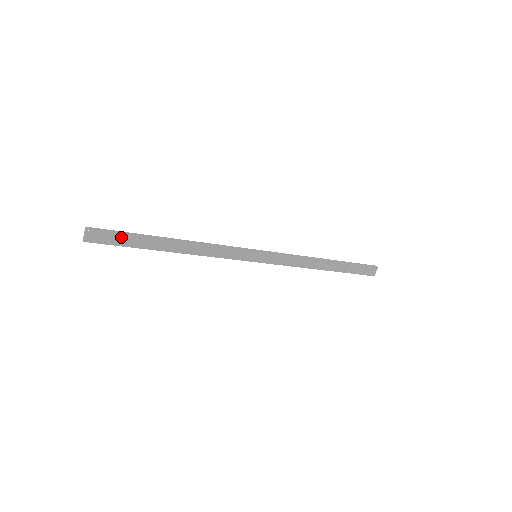
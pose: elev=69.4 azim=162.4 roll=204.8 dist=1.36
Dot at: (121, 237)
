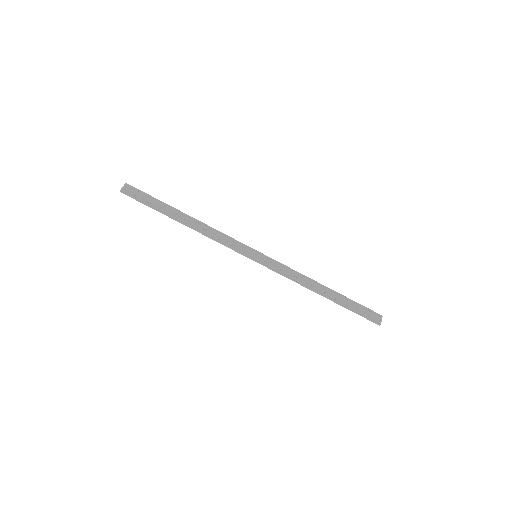
Dot at: (149, 198)
